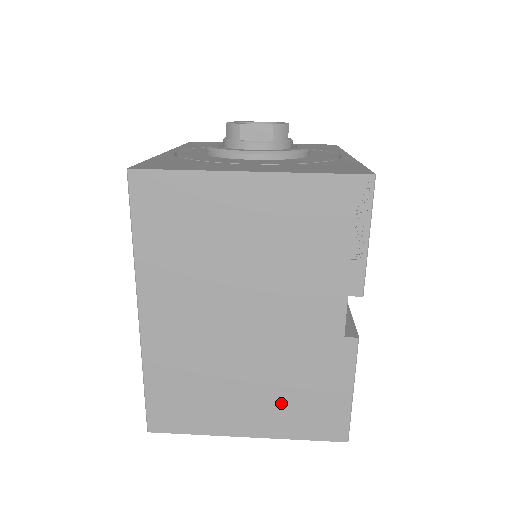
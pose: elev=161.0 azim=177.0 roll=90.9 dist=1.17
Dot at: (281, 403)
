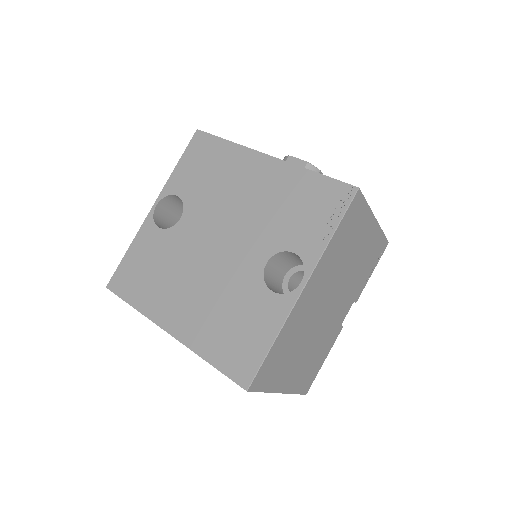
Dot at: (305, 366)
